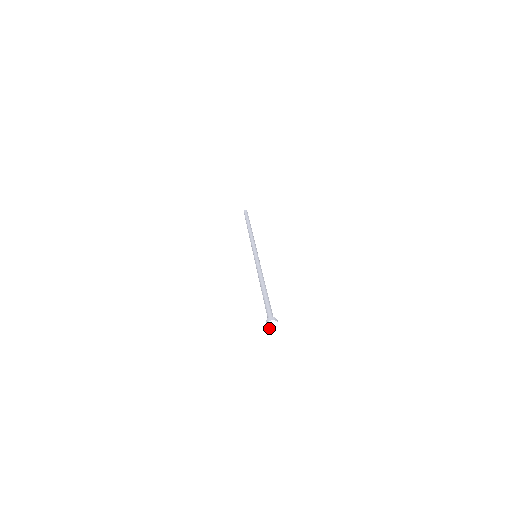
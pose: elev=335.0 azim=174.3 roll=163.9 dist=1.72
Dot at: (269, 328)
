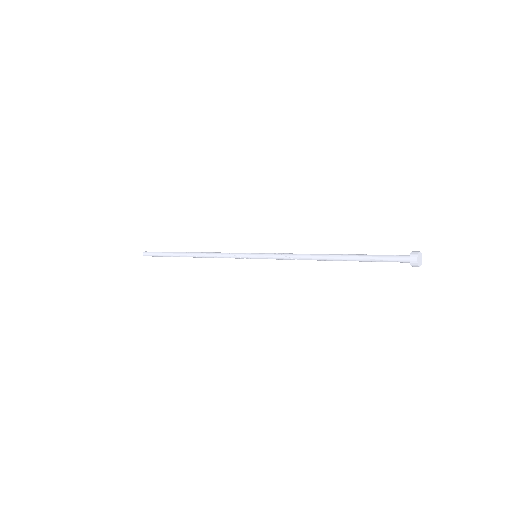
Dot at: (419, 264)
